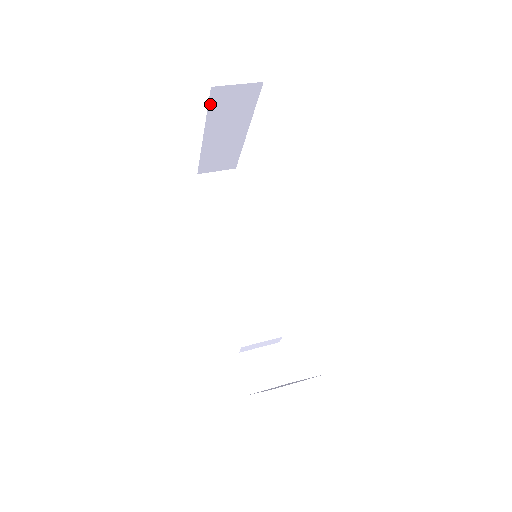
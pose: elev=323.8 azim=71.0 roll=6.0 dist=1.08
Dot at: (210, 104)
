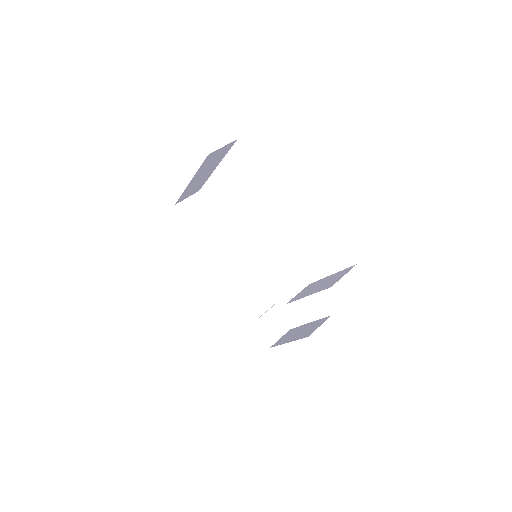
Dot at: (203, 163)
